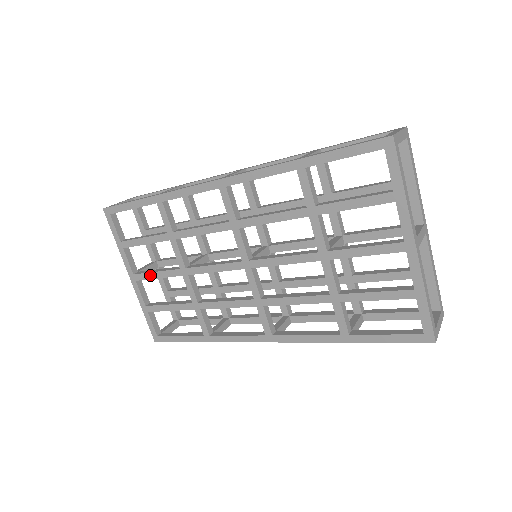
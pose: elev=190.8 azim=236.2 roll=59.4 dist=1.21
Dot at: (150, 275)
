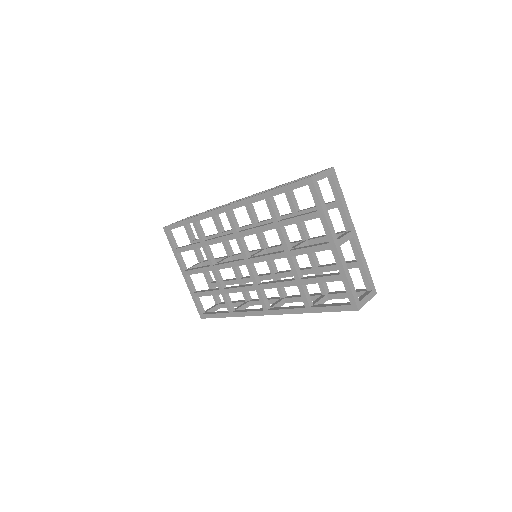
Dot at: (193, 271)
